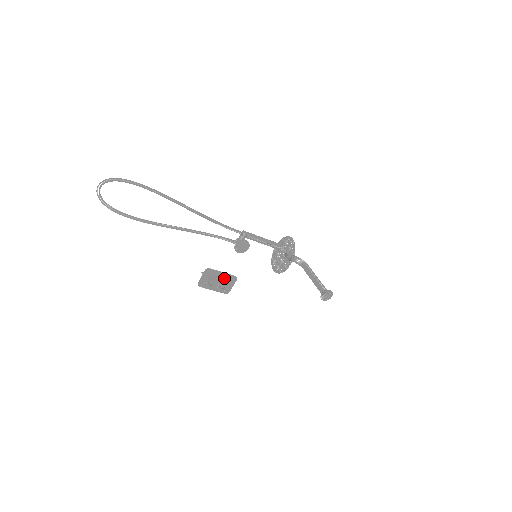
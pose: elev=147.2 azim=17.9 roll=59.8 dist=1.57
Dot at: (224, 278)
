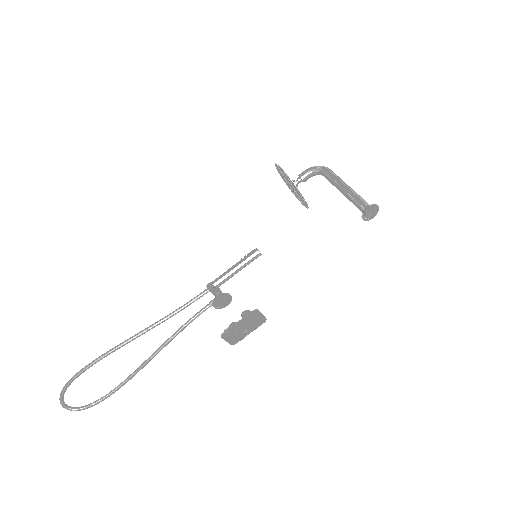
Dot at: (246, 322)
